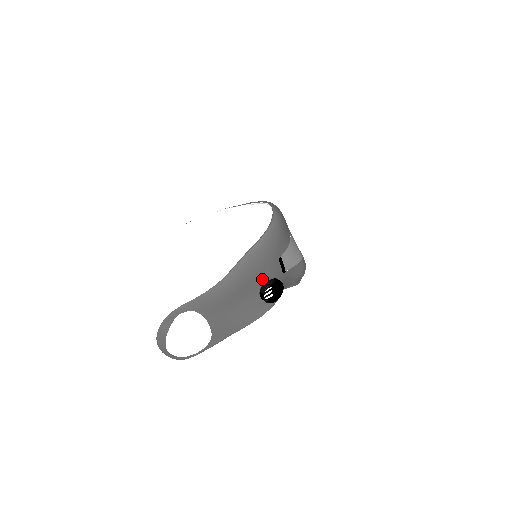
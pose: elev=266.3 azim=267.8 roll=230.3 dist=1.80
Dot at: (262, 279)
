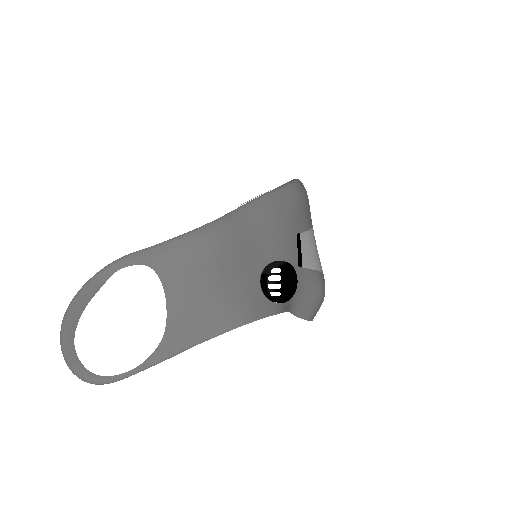
Dot at: (269, 252)
